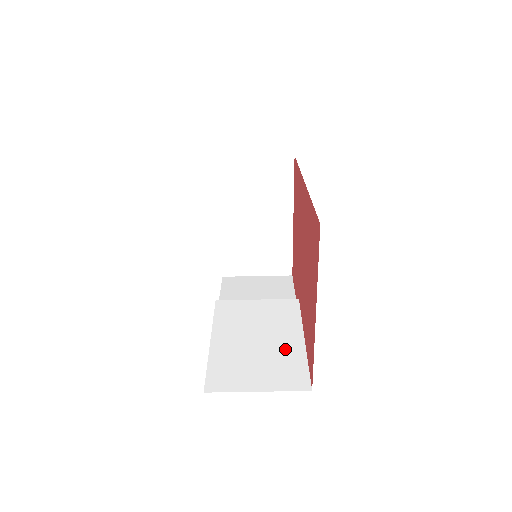
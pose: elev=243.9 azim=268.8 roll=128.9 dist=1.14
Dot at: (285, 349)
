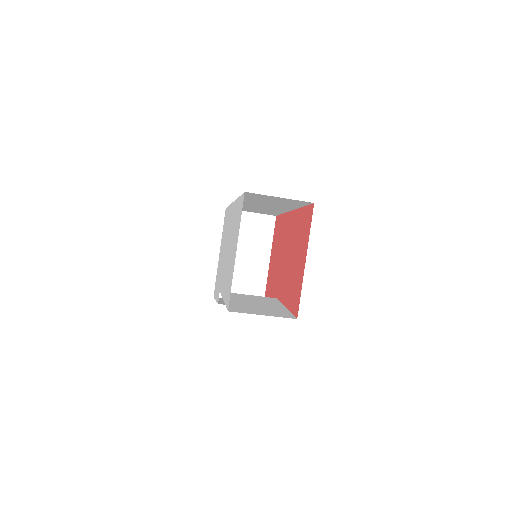
Dot at: (275, 308)
